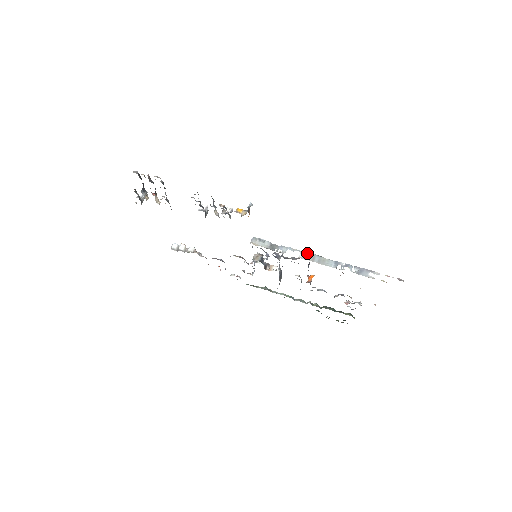
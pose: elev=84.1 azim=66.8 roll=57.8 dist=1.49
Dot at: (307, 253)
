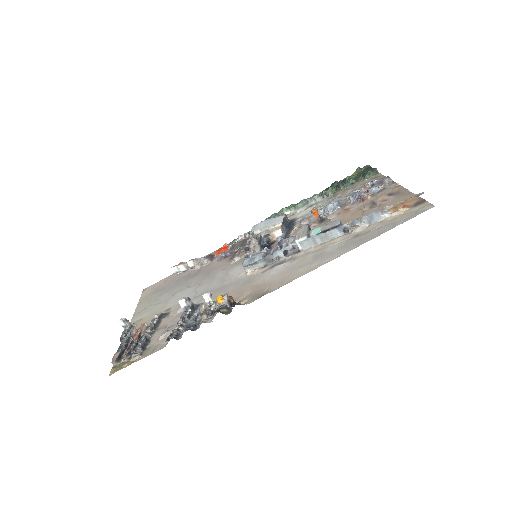
Dot at: (304, 241)
